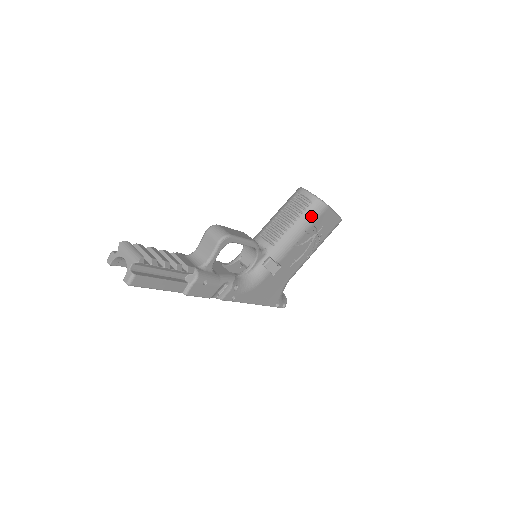
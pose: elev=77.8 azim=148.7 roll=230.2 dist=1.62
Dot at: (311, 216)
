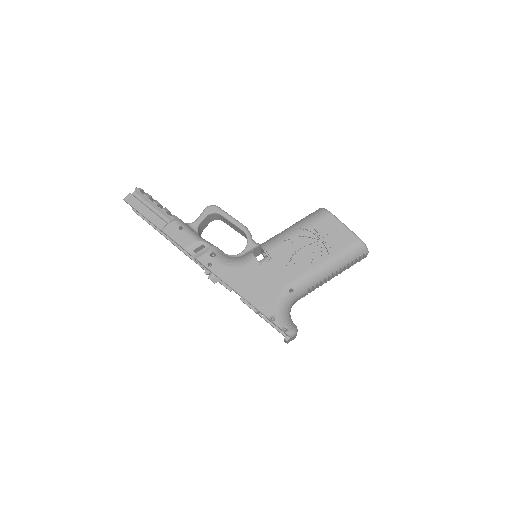
Dot at: (309, 218)
